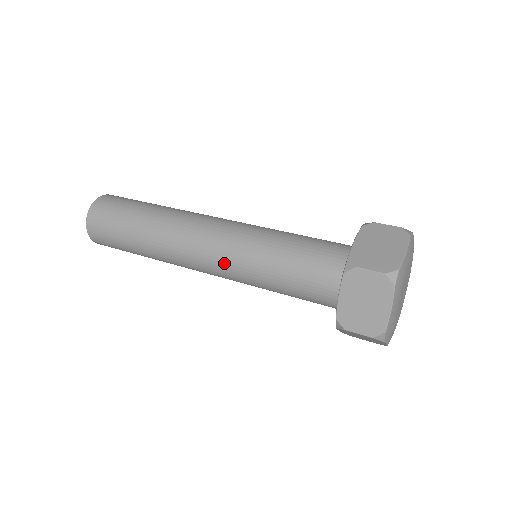
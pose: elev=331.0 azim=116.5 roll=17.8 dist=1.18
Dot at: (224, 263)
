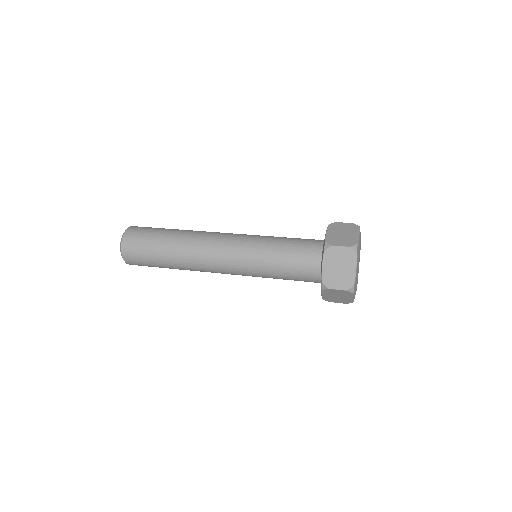
Dot at: (237, 260)
